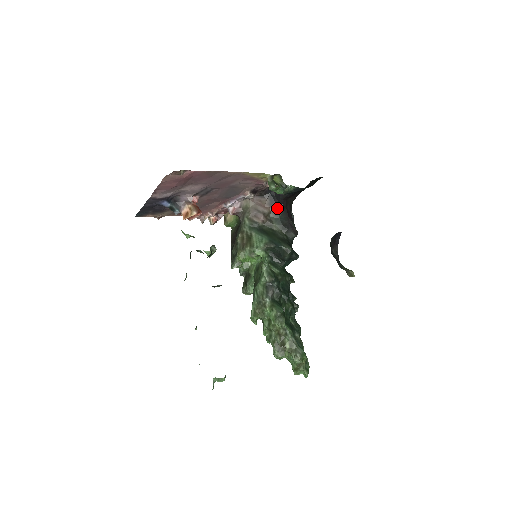
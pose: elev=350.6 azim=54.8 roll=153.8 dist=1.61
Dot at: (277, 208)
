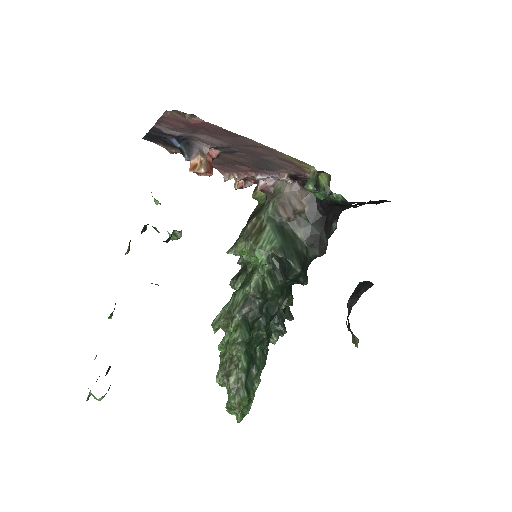
Dot at: (315, 211)
